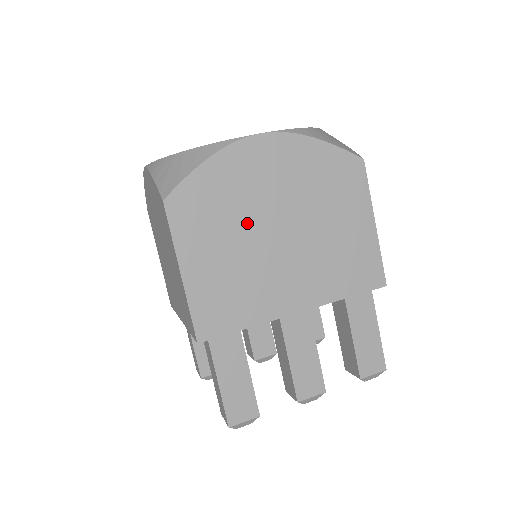
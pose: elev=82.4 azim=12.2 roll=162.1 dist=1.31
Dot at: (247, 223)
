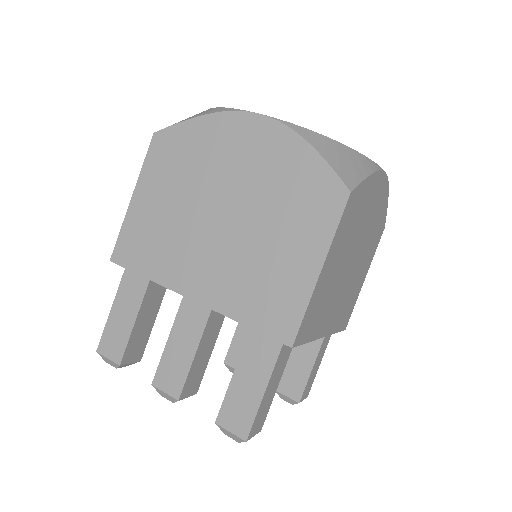
Dot at: (200, 188)
